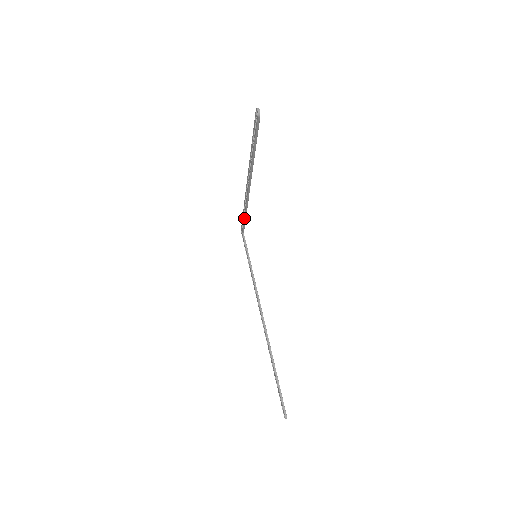
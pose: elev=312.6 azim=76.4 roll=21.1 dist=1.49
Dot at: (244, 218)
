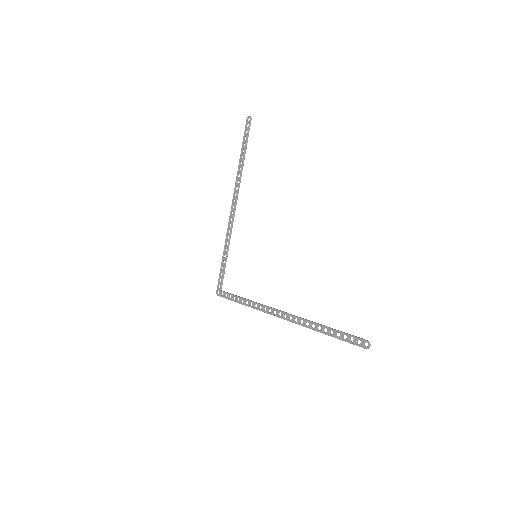
Dot at: (226, 258)
